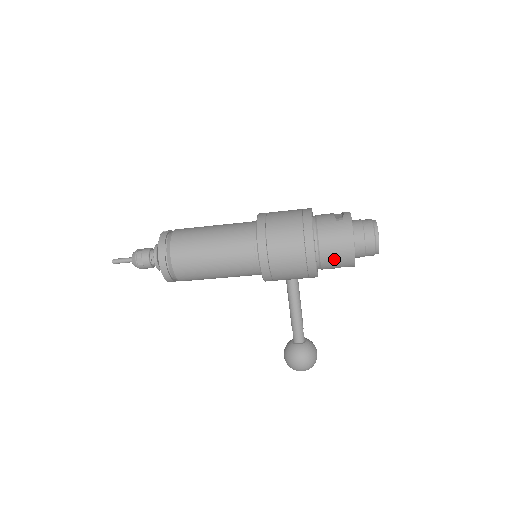
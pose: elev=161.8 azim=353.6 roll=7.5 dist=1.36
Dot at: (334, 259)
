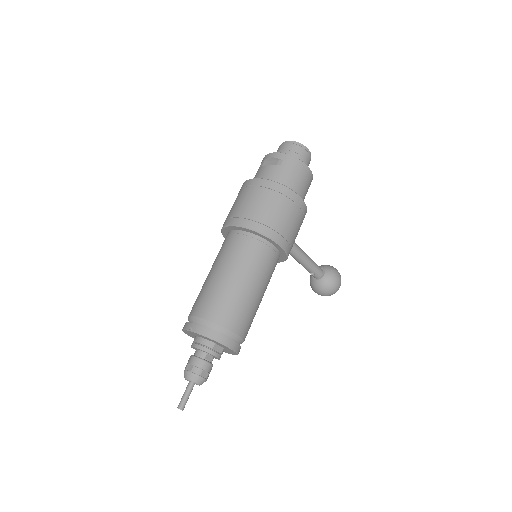
Dot at: (306, 190)
